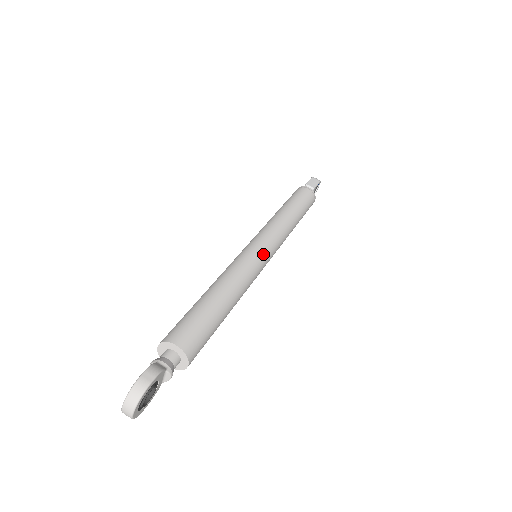
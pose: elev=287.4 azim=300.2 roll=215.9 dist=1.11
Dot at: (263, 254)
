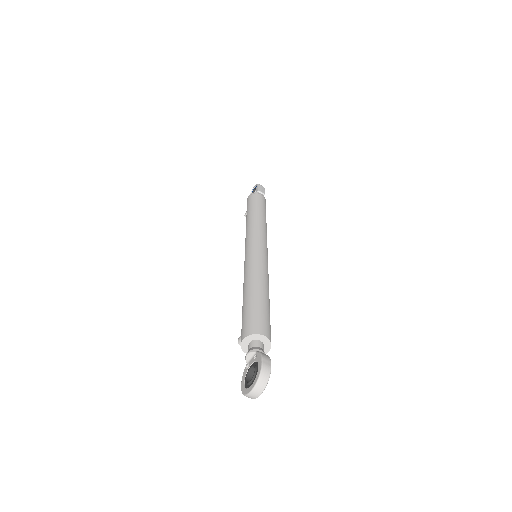
Dot at: (266, 254)
